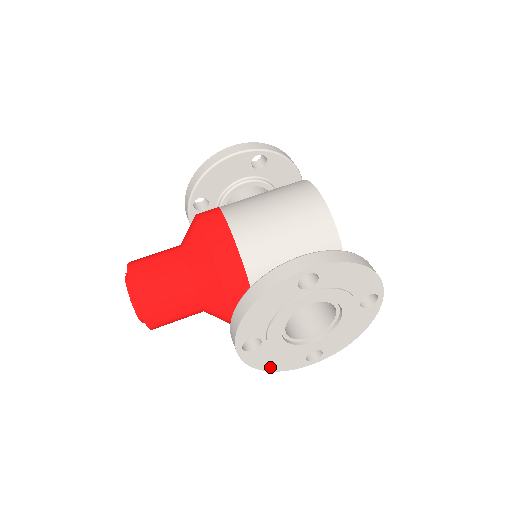
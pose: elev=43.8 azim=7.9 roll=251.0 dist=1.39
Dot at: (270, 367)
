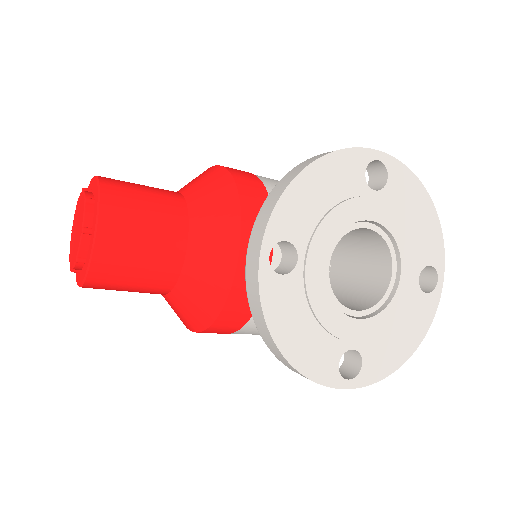
Dot at: (289, 346)
